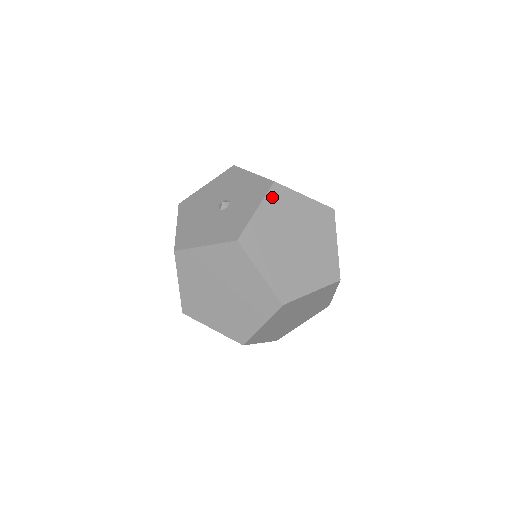
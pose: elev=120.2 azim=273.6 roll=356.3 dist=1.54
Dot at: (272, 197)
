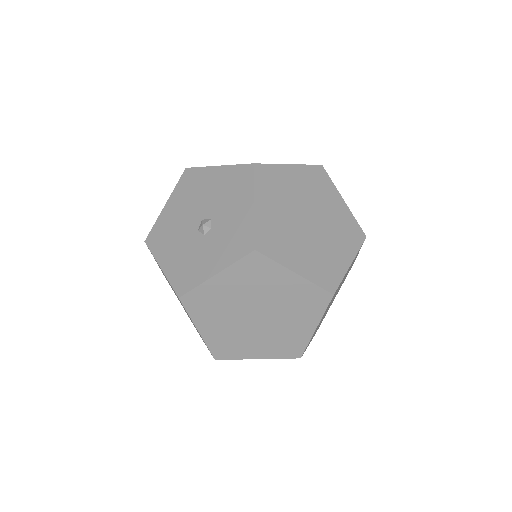
Dot at: (244, 266)
